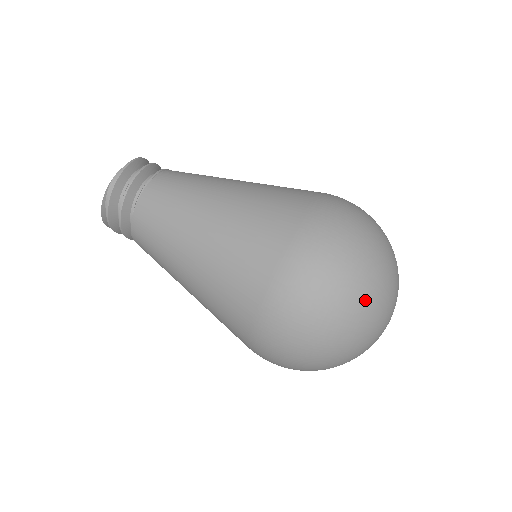
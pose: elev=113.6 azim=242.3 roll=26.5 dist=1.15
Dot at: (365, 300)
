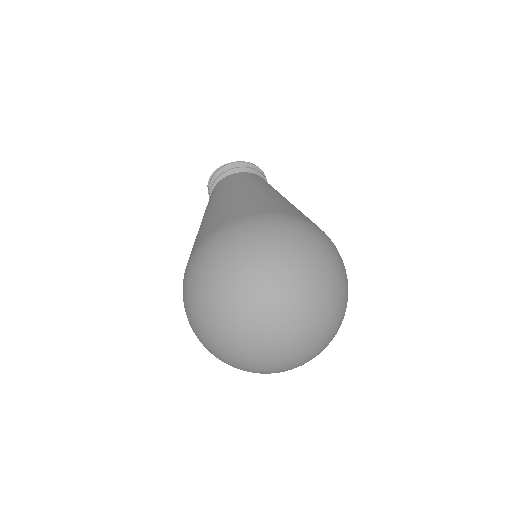
Dot at: (312, 279)
